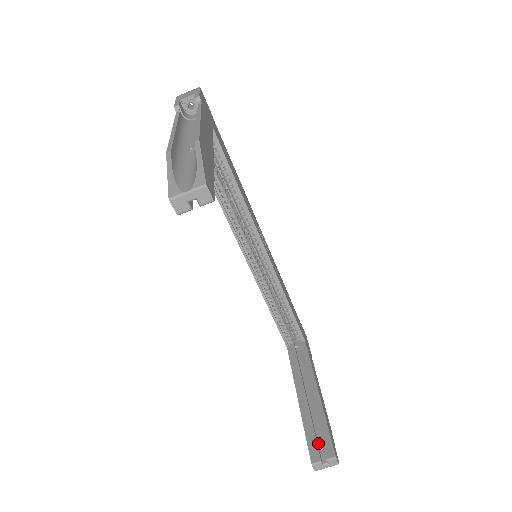
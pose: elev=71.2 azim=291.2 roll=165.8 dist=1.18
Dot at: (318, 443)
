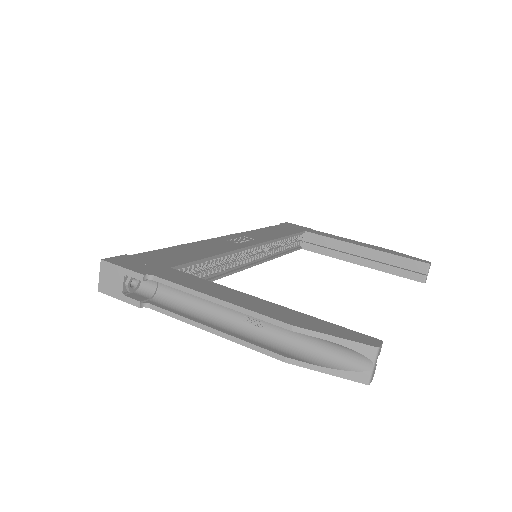
Dot at: (408, 269)
